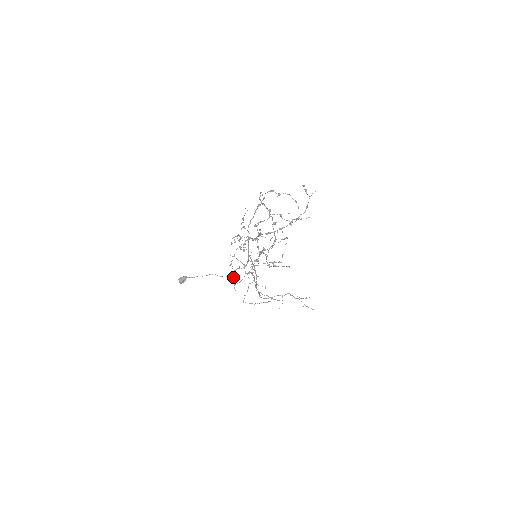
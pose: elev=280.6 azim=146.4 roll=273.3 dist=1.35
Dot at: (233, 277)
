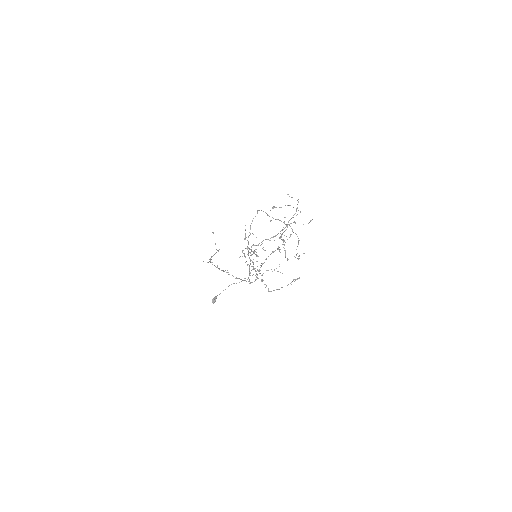
Dot at: occluded
